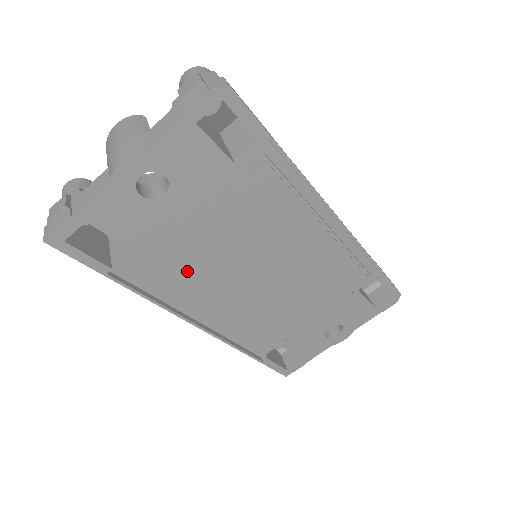
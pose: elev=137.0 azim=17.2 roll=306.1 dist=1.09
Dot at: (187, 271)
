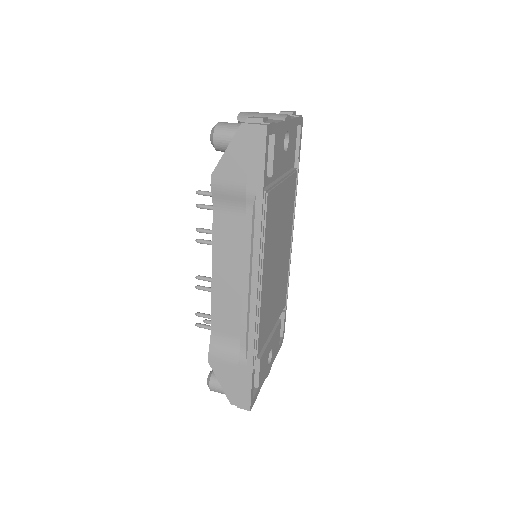
Dot at: (273, 219)
